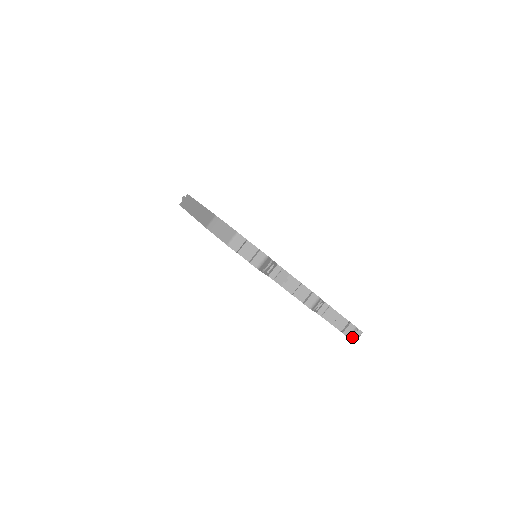
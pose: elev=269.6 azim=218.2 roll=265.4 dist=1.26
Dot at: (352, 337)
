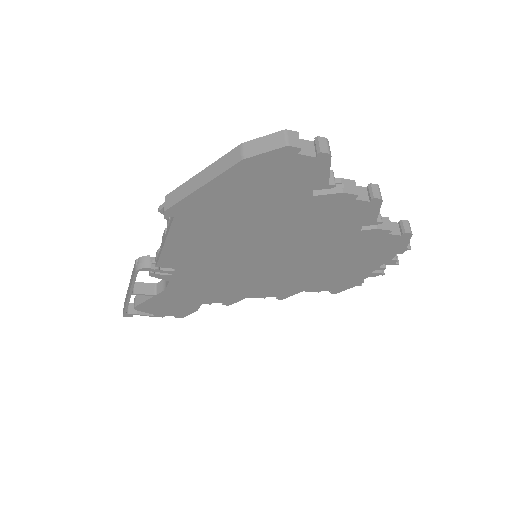
Dot at: (405, 246)
